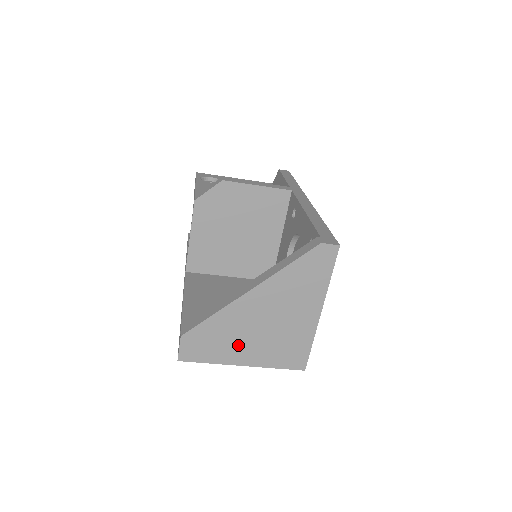
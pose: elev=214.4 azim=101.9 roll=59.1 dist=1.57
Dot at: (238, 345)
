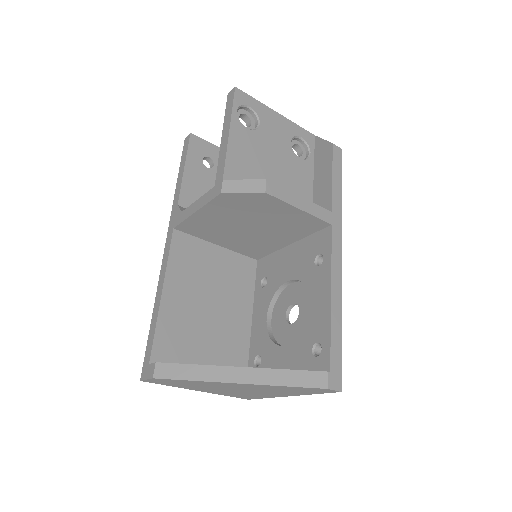
Dot at: (203, 388)
